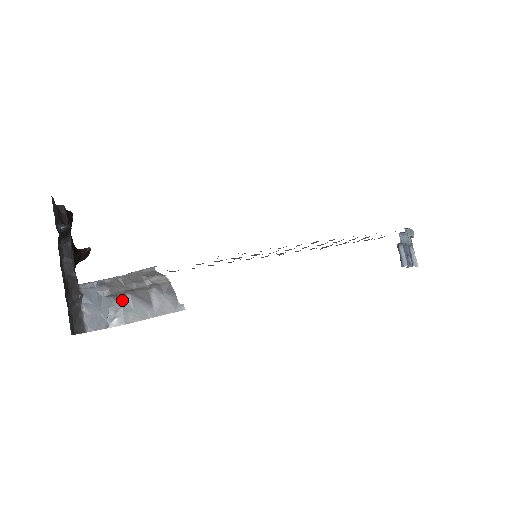
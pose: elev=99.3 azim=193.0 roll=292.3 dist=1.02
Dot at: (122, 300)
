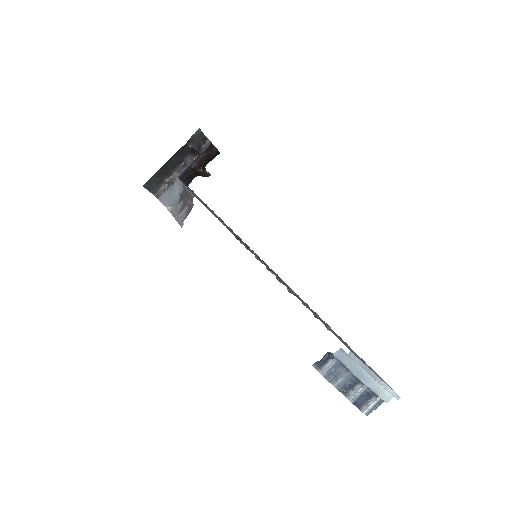
Dot at: (180, 201)
